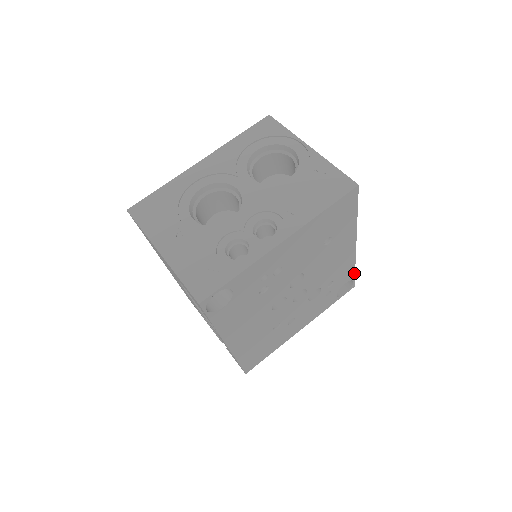
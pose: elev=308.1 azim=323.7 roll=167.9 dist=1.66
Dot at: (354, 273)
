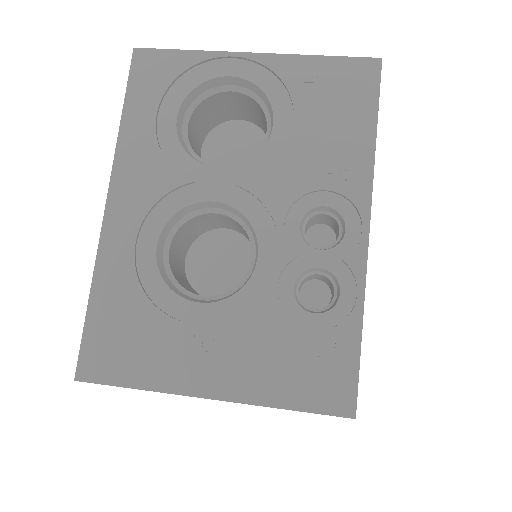
Dot at: occluded
